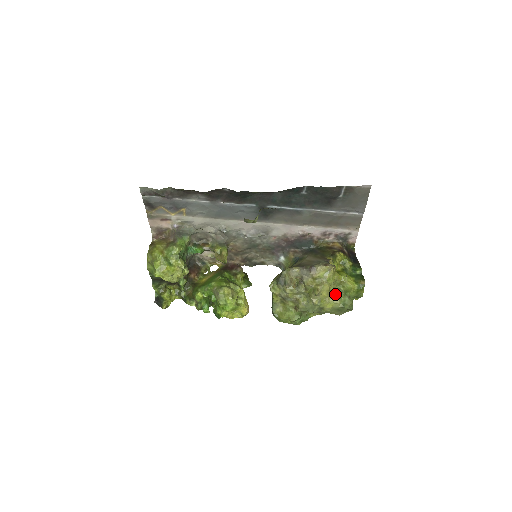
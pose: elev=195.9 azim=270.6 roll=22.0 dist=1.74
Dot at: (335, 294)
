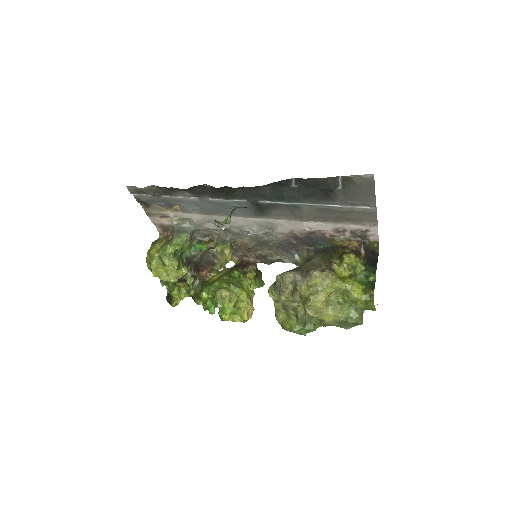
Dot at: (336, 305)
